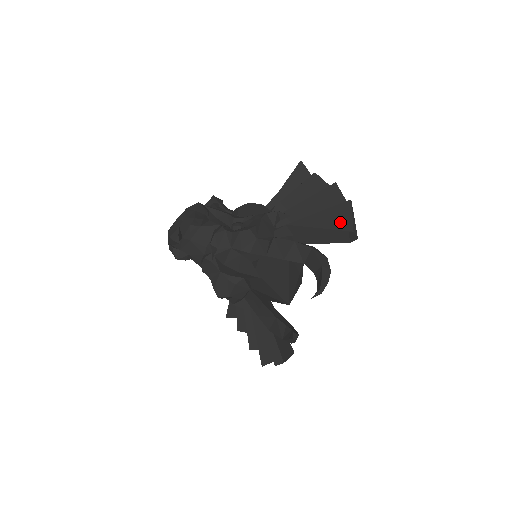
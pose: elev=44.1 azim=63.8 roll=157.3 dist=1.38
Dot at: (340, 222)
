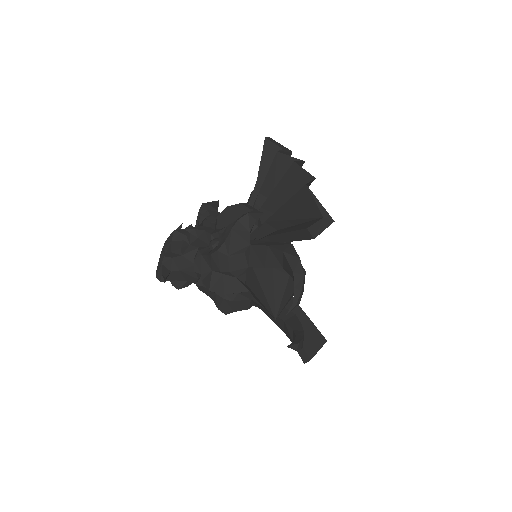
Dot at: (307, 210)
